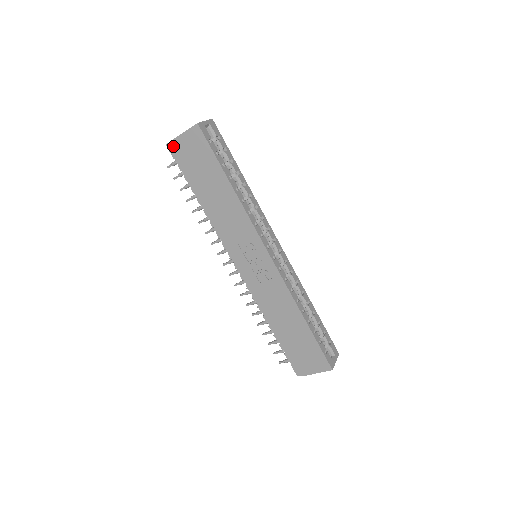
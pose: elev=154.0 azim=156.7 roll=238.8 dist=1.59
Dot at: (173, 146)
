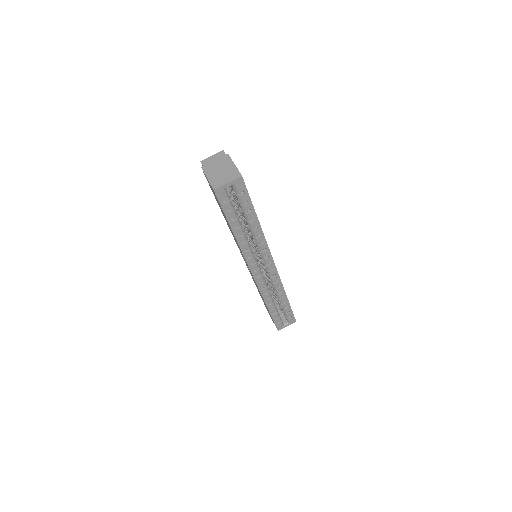
Dot at: occluded
